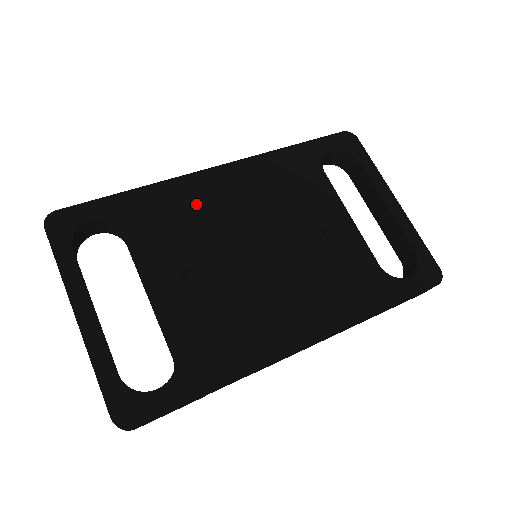
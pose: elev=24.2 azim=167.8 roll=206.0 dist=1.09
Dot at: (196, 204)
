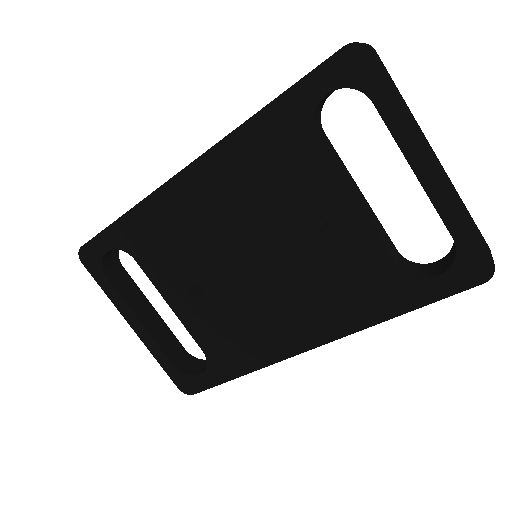
Dot at: (179, 221)
